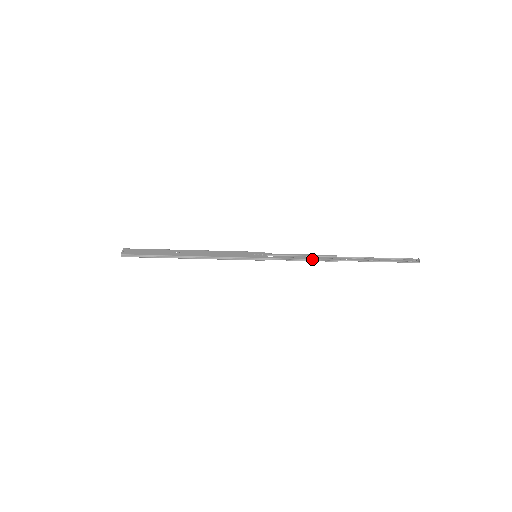
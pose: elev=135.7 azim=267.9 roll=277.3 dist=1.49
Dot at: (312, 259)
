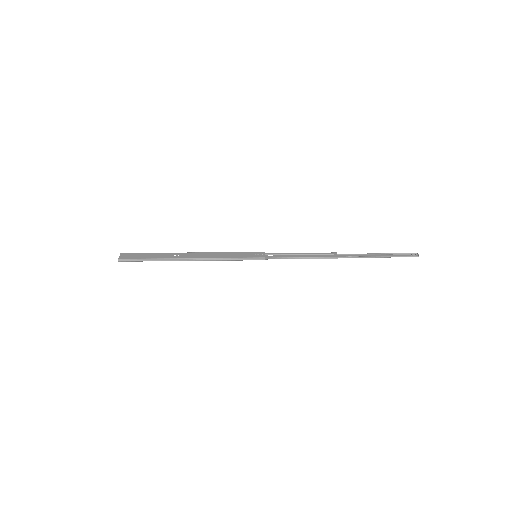
Dot at: (312, 257)
